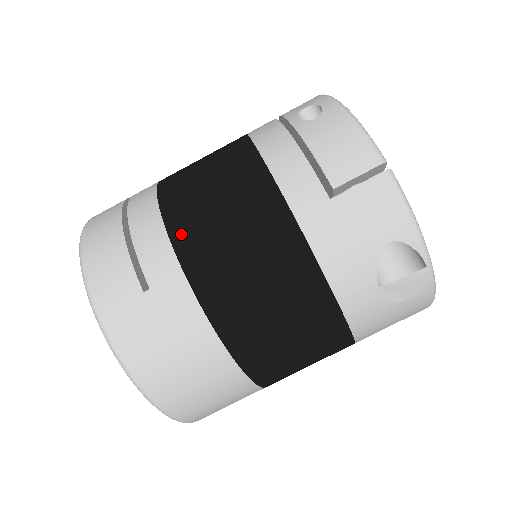
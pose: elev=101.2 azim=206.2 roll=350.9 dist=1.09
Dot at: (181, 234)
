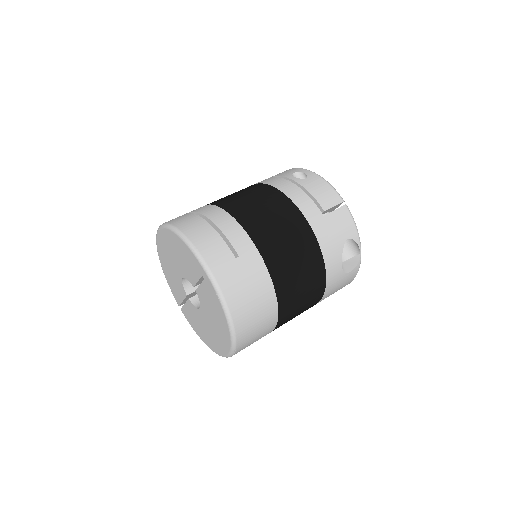
Dot at: (251, 228)
